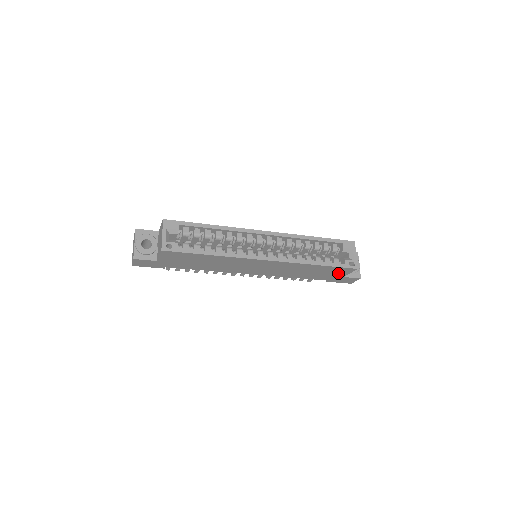
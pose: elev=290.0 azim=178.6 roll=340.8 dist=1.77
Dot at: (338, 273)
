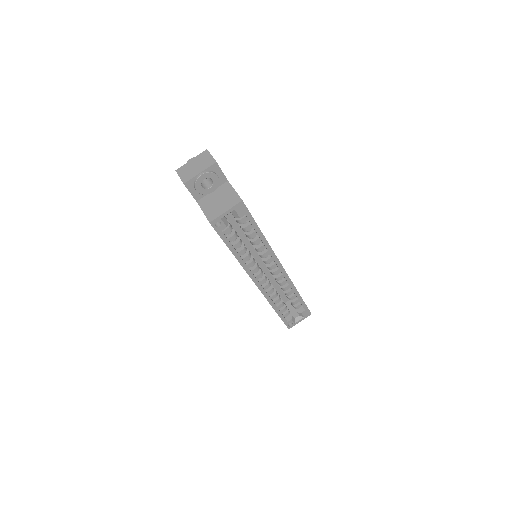
Dot at: occluded
